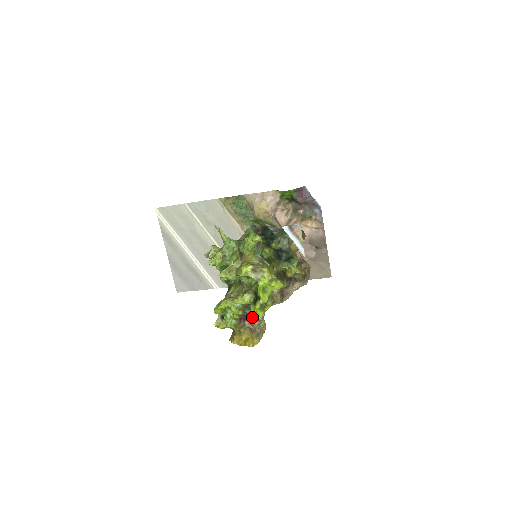
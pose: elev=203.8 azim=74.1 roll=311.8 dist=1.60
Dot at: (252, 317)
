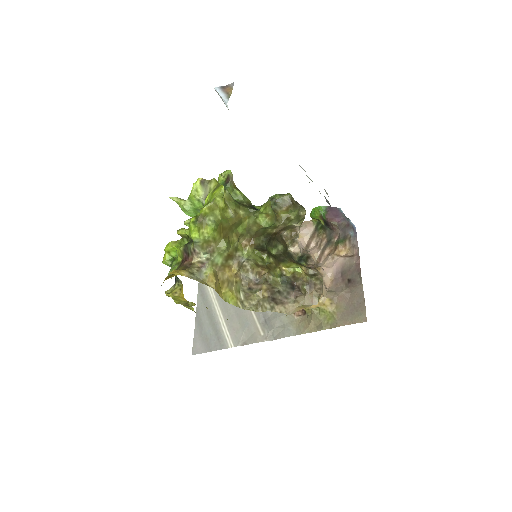
Dot at: (192, 251)
